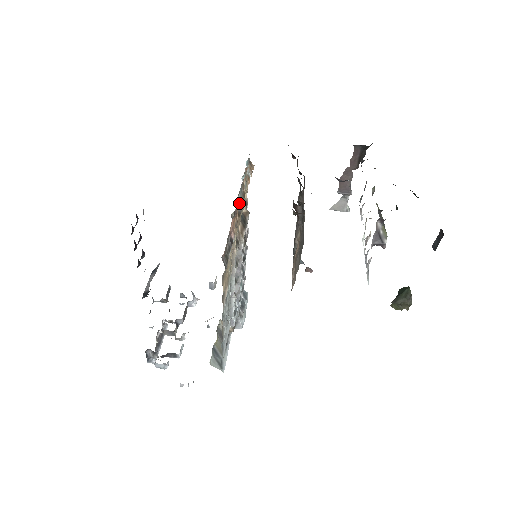
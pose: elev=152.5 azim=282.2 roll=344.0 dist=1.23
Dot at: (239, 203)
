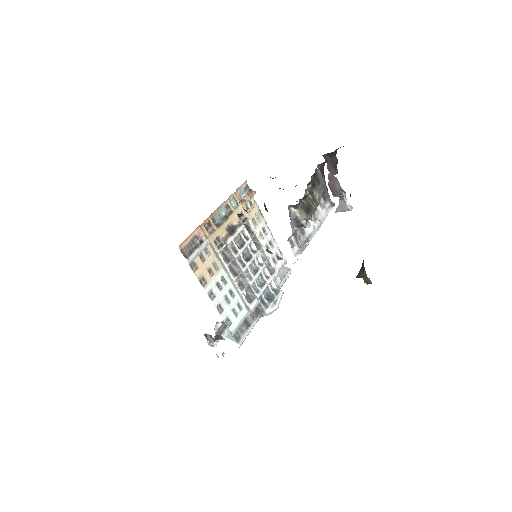
Dot at: (222, 218)
